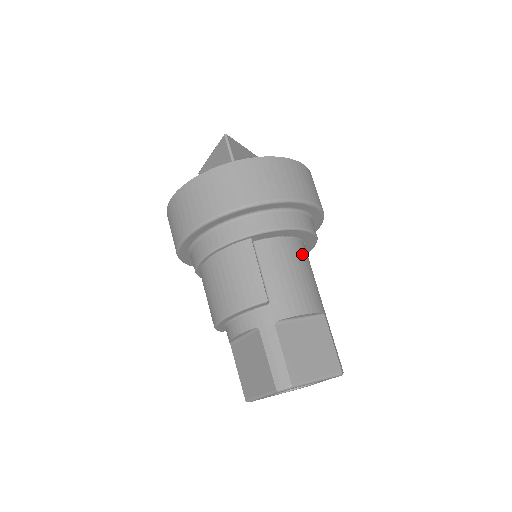
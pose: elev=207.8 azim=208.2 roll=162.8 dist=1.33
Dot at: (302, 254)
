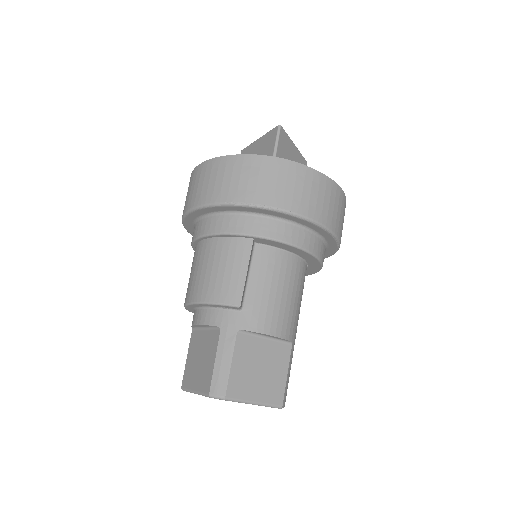
Dot at: (298, 275)
